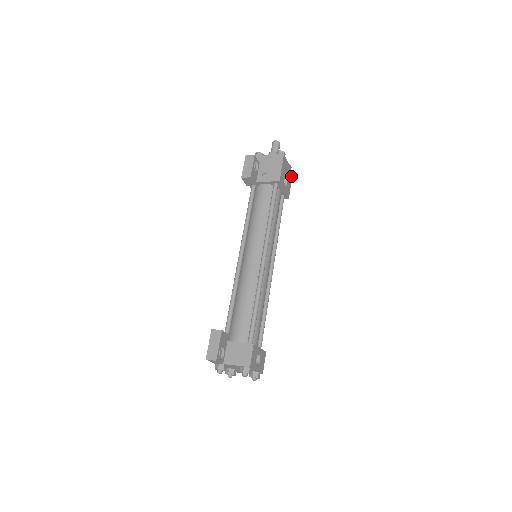
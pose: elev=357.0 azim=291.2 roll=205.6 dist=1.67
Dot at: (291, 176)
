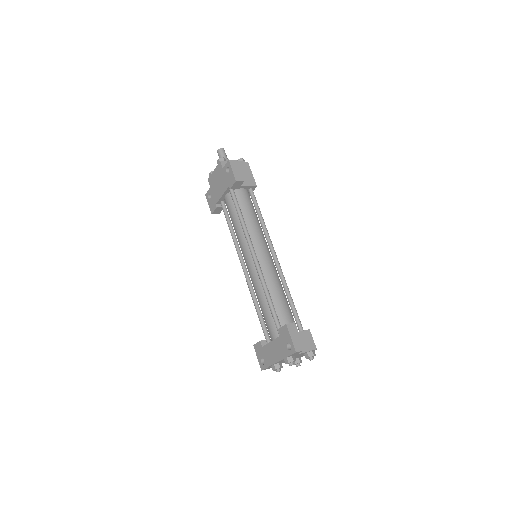
Dot at: occluded
